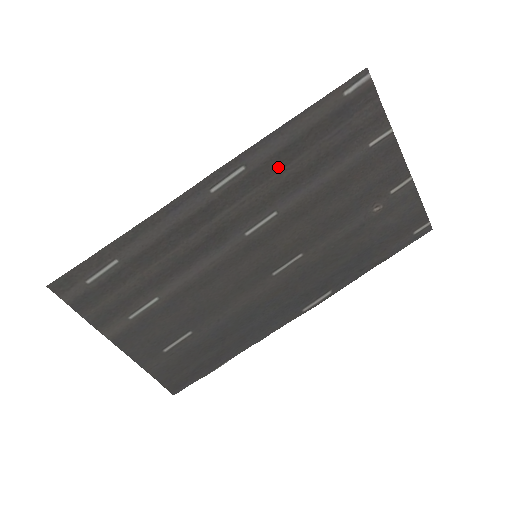
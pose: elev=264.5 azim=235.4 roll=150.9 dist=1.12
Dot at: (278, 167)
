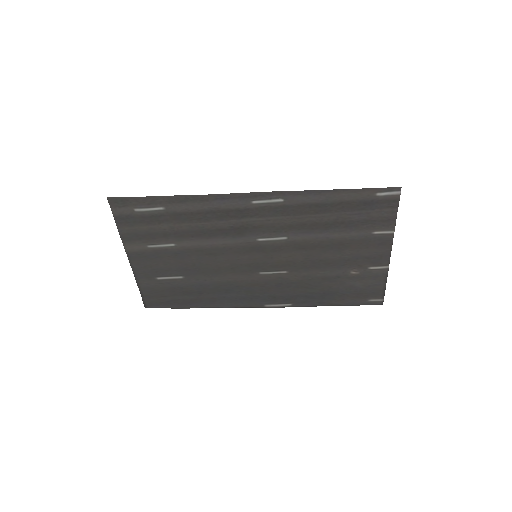
Dot at: (305, 212)
